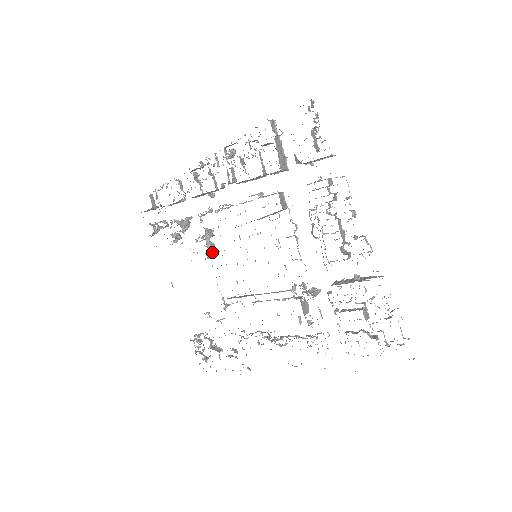
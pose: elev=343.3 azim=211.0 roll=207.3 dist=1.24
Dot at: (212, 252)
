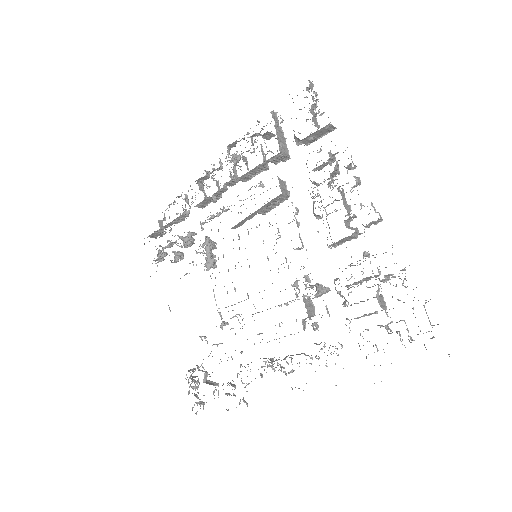
Dot at: (212, 262)
